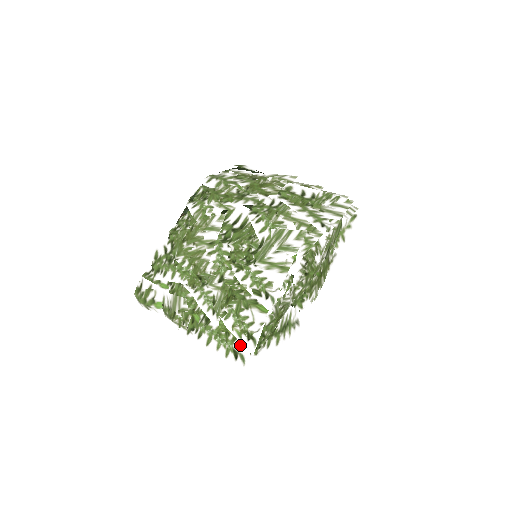
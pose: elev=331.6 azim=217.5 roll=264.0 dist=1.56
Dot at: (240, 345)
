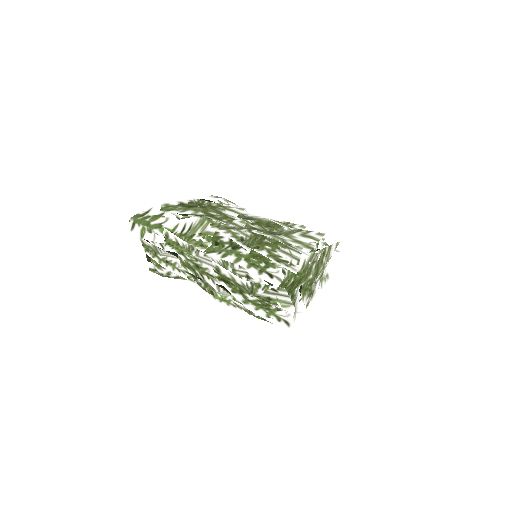
Dot at: (274, 271)
